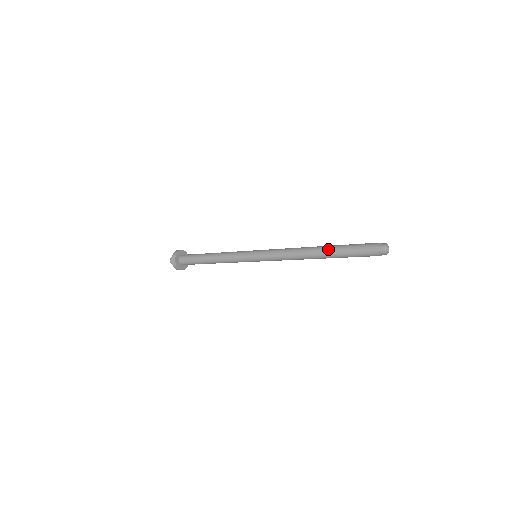
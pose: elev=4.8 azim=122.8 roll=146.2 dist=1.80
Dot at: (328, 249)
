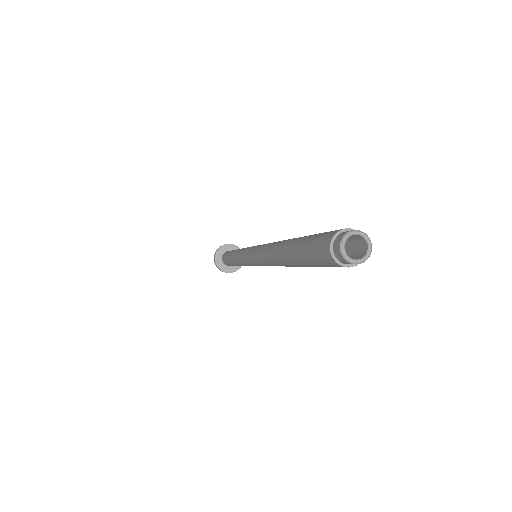
Dot at: occluded
